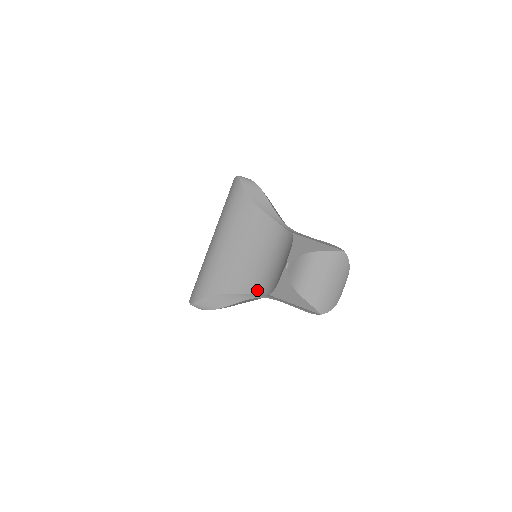
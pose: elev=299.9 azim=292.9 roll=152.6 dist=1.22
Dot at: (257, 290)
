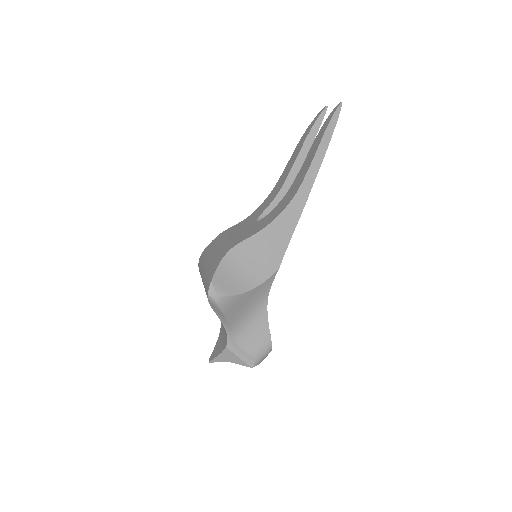
Dot at: occluded
